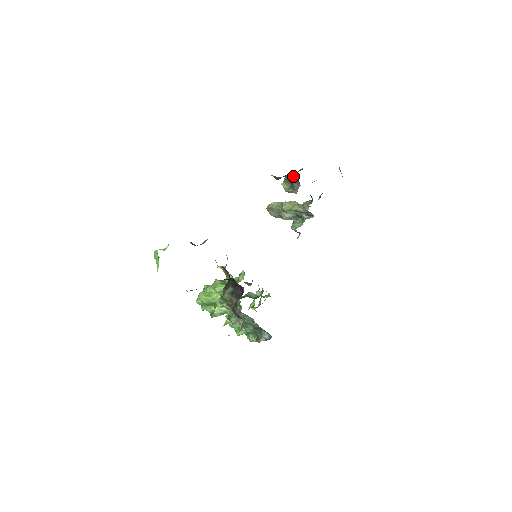
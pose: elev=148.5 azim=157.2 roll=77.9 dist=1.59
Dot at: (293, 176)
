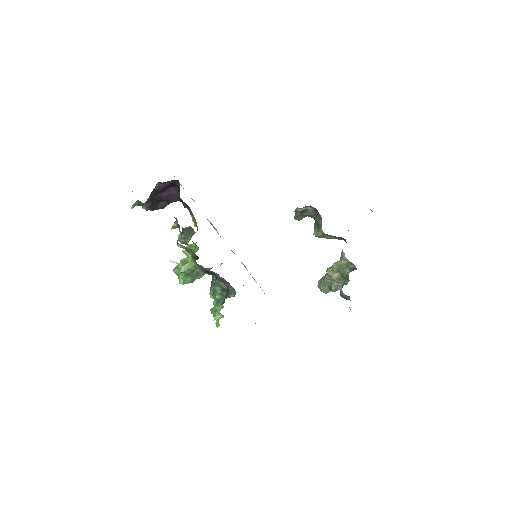
Dot at: (316, 214)
